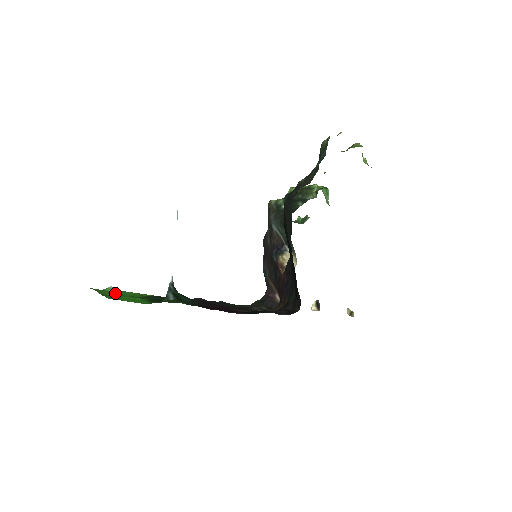
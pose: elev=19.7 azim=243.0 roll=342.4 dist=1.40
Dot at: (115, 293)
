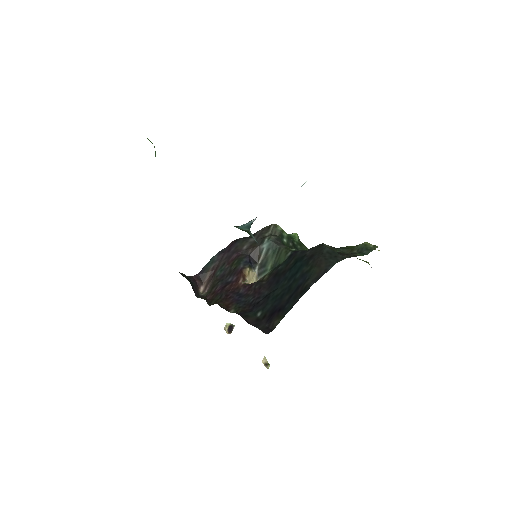
Dot at: occluded
